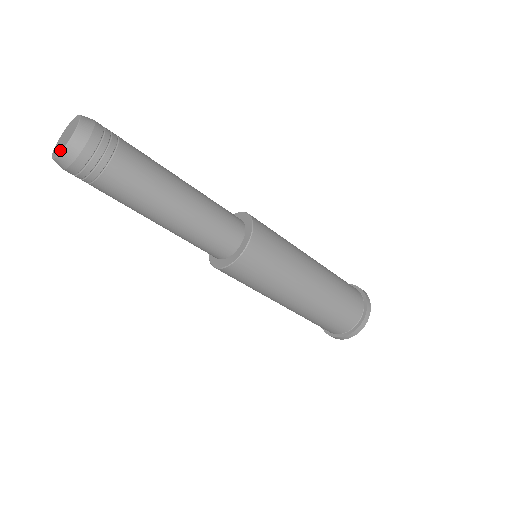
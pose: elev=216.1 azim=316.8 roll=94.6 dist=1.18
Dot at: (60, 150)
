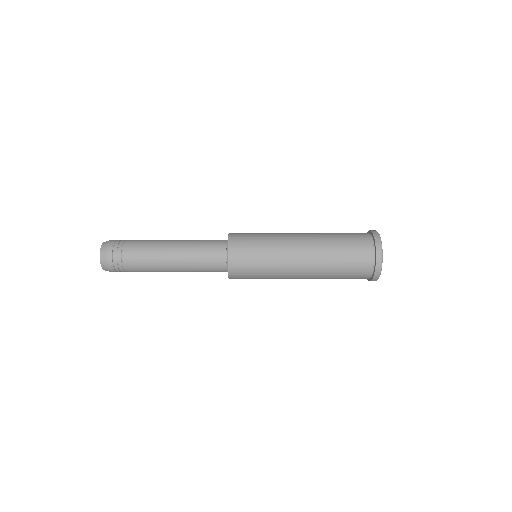
Dot at: (102, 267)
